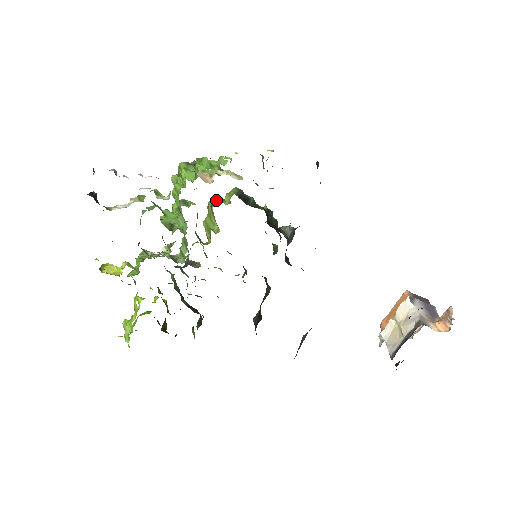
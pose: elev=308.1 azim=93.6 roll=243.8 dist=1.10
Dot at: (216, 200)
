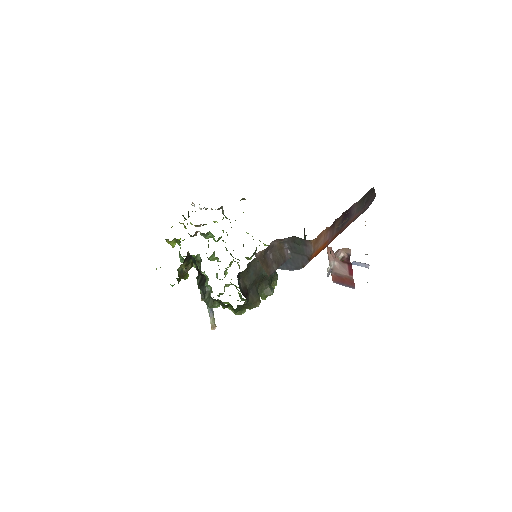
Dot at: occluded
